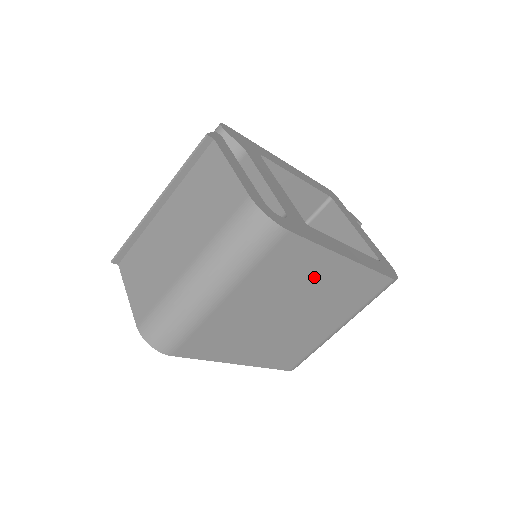
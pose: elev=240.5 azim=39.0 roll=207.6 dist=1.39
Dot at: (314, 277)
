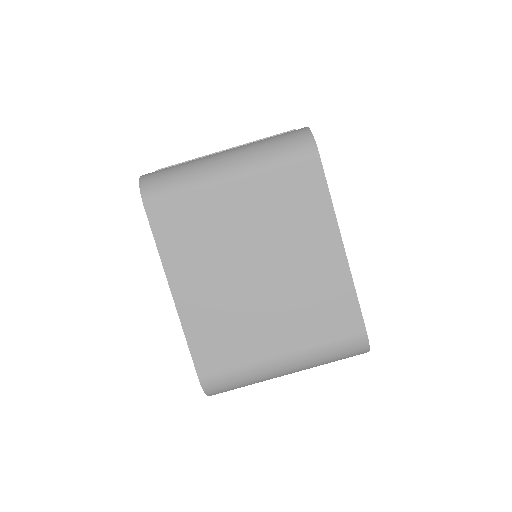
Dot at: (306, 238)
